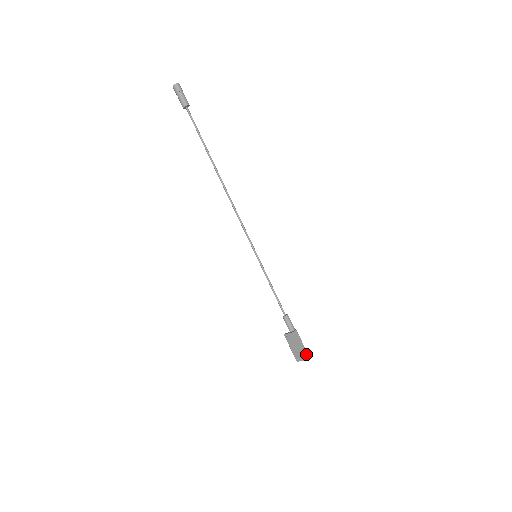
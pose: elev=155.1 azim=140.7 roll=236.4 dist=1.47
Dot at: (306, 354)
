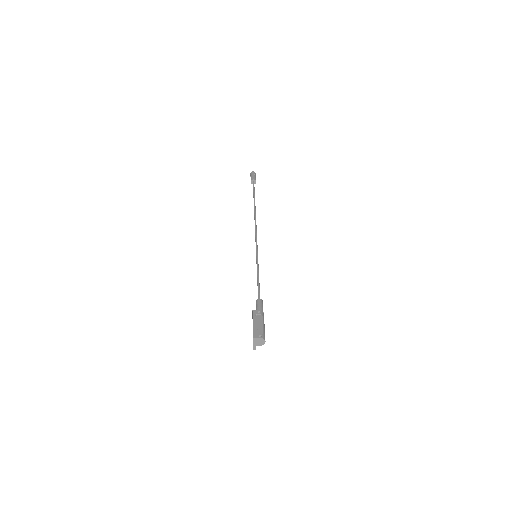
Dot at: (259, 334)
